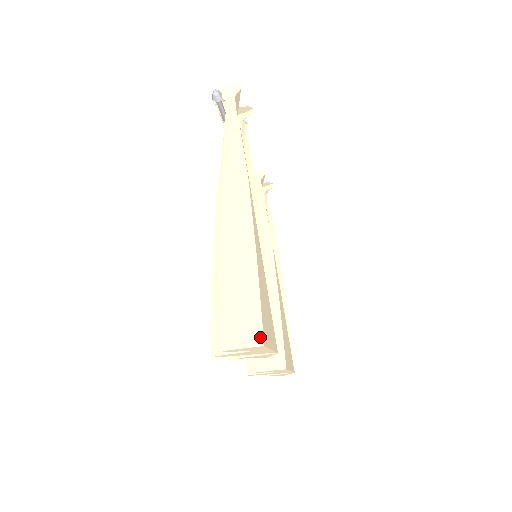
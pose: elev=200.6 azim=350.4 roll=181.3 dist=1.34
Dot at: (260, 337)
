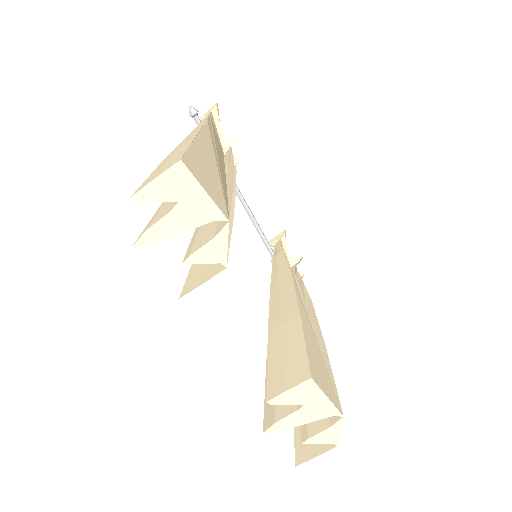
Dot at: (178, 159)
